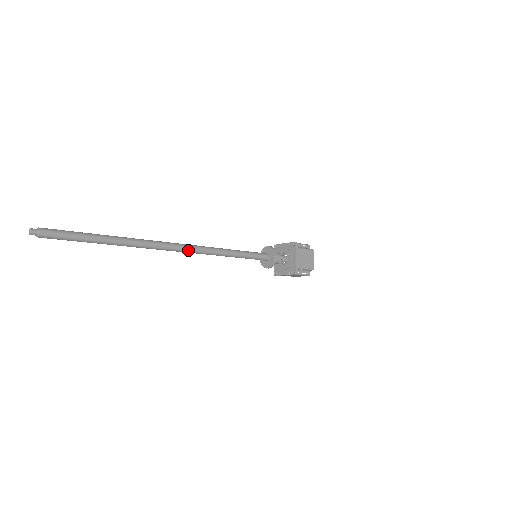
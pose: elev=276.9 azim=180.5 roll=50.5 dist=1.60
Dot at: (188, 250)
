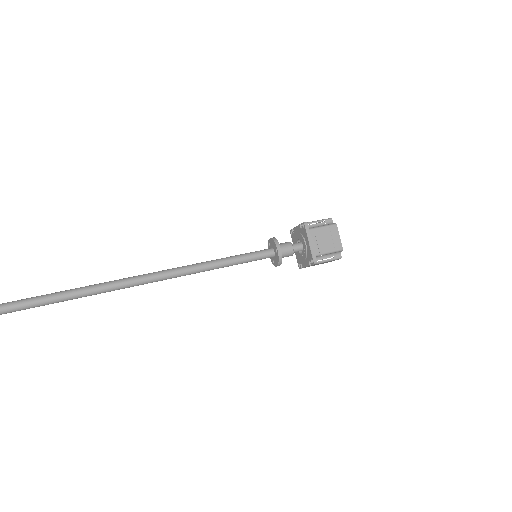
Dot at: (154, 279)
